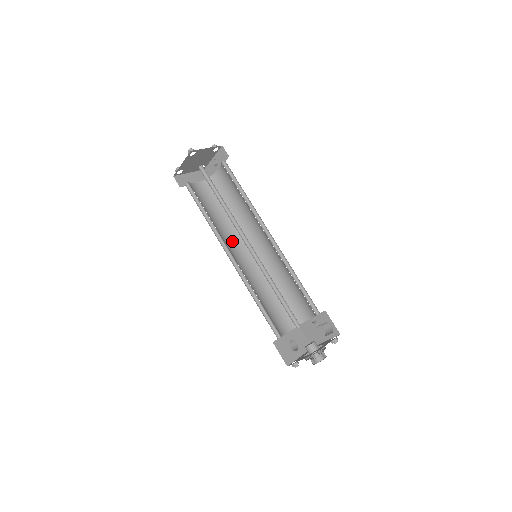
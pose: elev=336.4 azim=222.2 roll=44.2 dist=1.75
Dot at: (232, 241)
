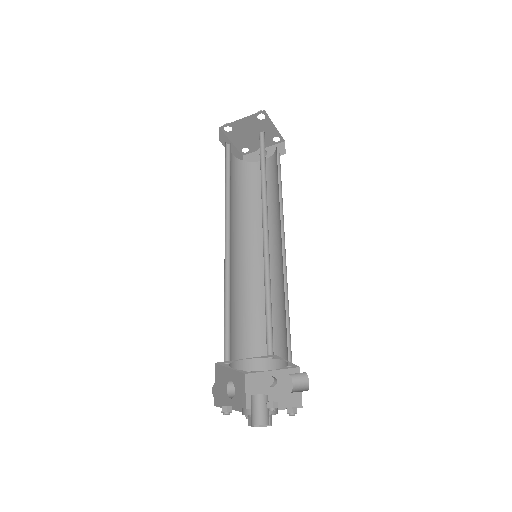
Dot at: (233, 229)
